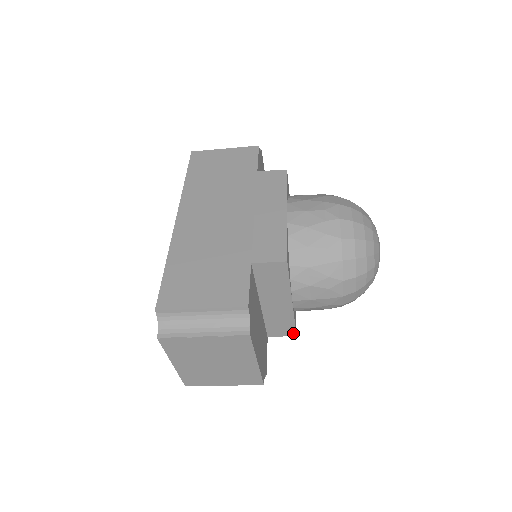
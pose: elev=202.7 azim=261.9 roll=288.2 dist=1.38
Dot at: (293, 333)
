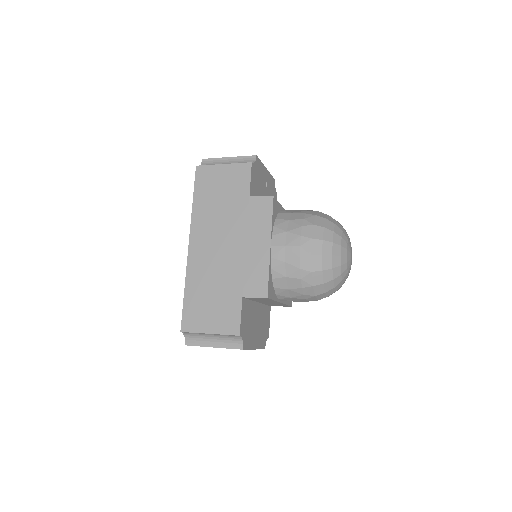
Dot at: (288, 306)
